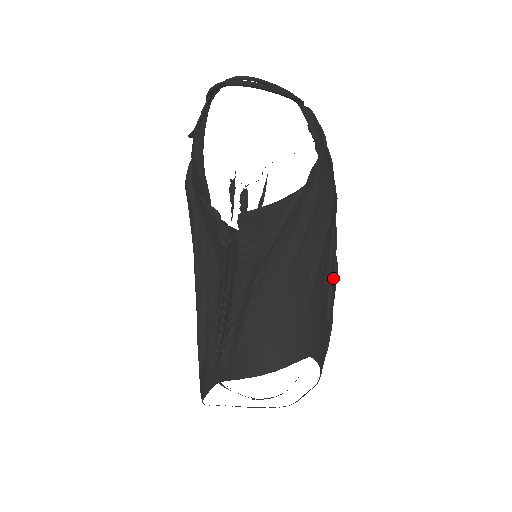
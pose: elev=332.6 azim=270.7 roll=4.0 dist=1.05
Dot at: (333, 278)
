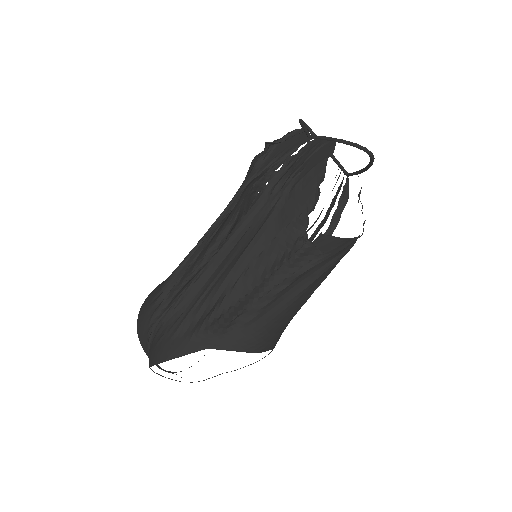
Dot at: occluded
